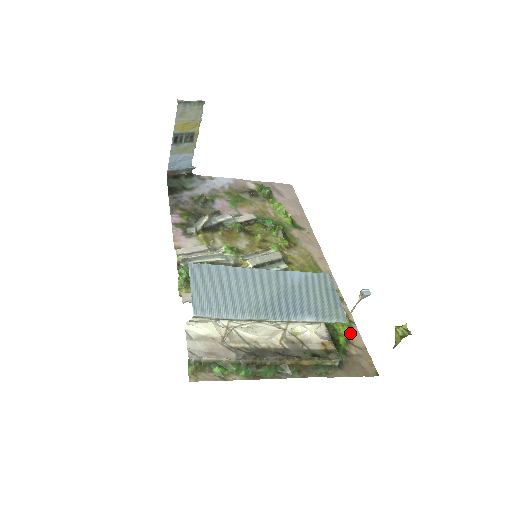
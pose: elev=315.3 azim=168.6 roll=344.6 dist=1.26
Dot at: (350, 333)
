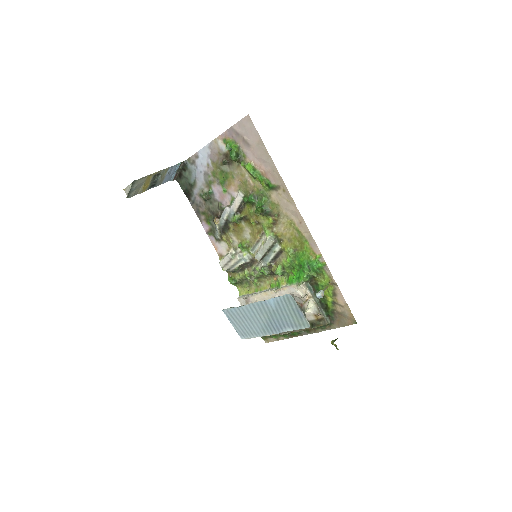
Dot at: (335, 295)
